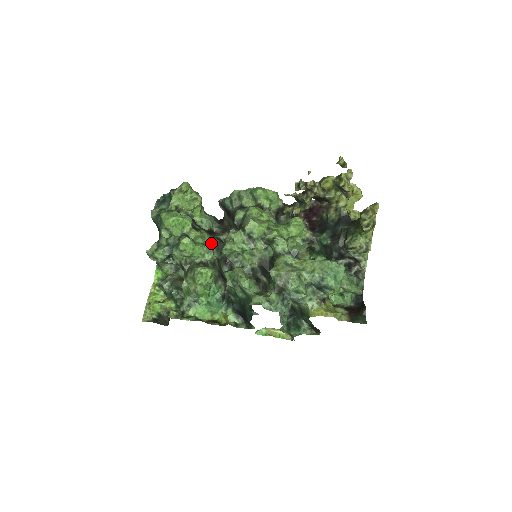
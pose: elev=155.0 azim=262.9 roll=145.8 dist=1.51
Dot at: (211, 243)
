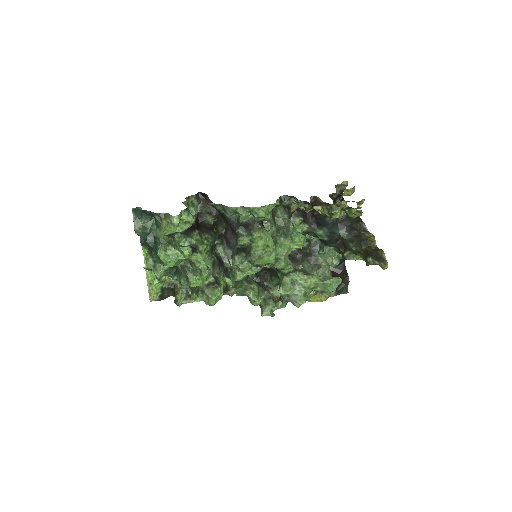
Dot at: (209, 251)
